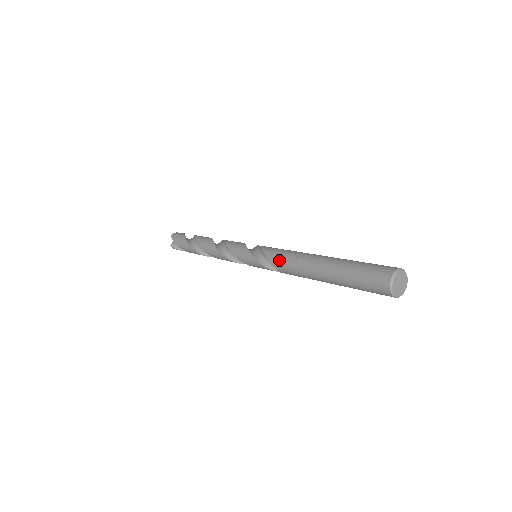
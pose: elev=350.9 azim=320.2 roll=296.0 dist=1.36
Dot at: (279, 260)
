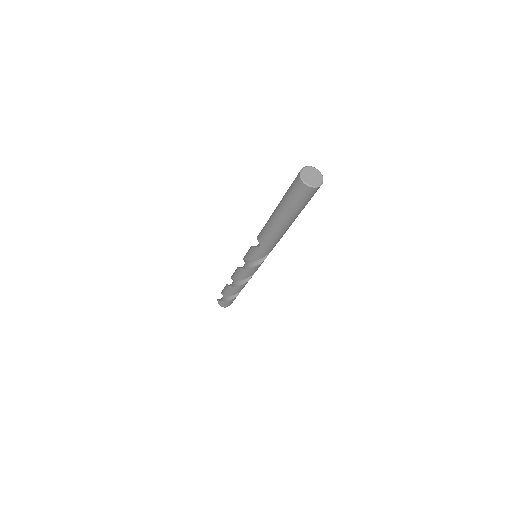
Dot at: occluded
